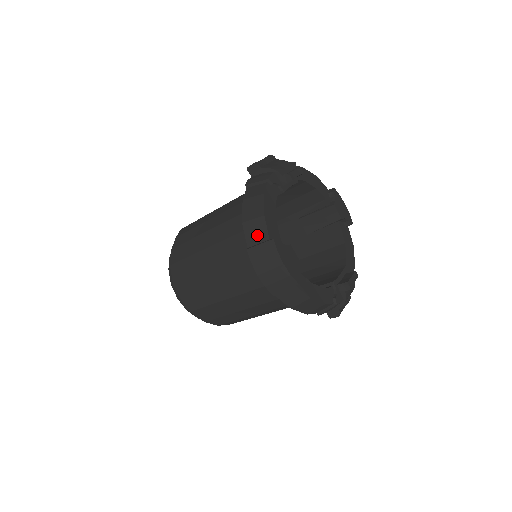
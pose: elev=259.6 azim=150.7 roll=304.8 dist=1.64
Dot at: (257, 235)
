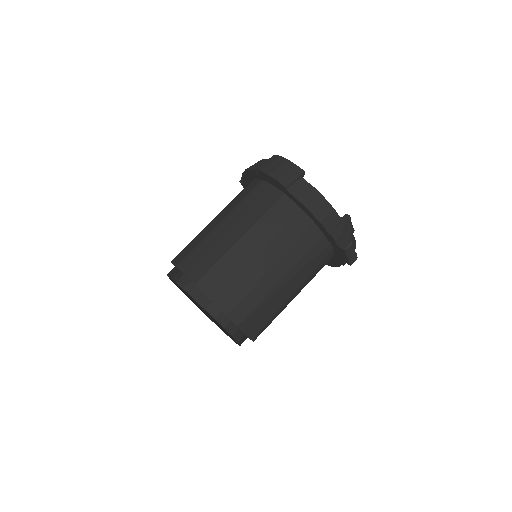
Dot at: occluded
